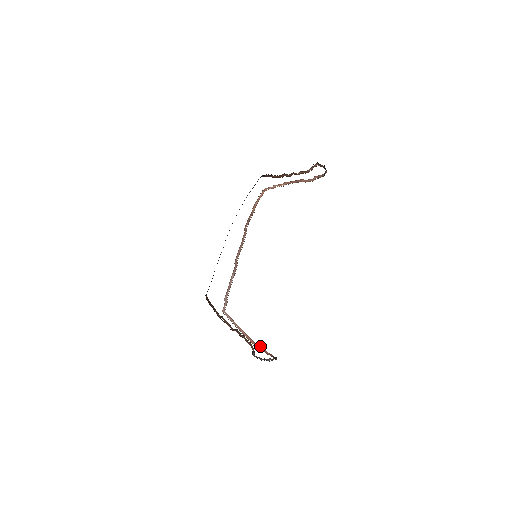
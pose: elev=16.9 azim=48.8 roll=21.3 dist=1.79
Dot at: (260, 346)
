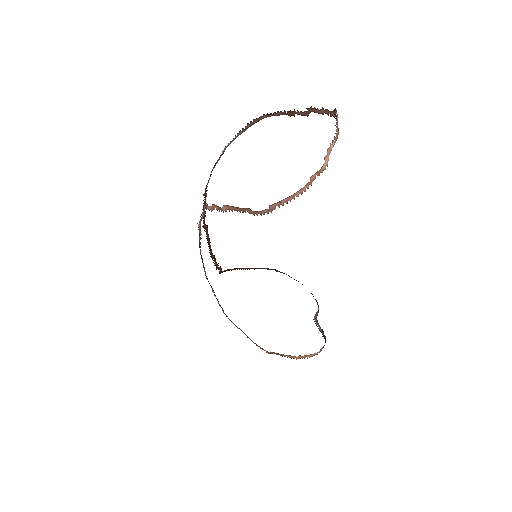
Dot at: (276, 353)
